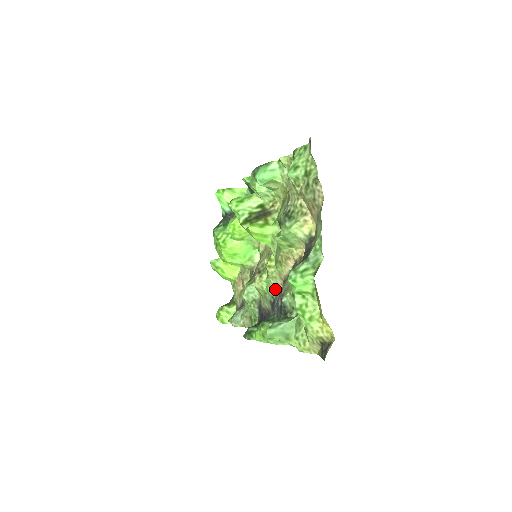
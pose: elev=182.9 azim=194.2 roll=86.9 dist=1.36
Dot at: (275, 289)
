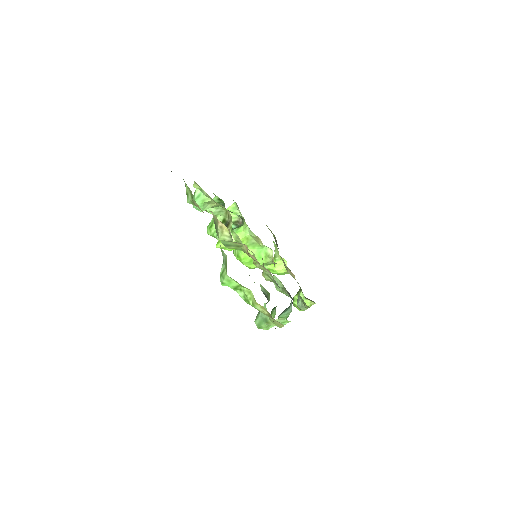
Dot at: (272, 278)
